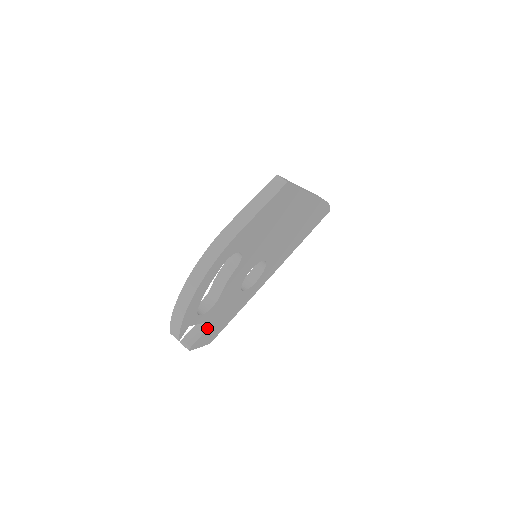
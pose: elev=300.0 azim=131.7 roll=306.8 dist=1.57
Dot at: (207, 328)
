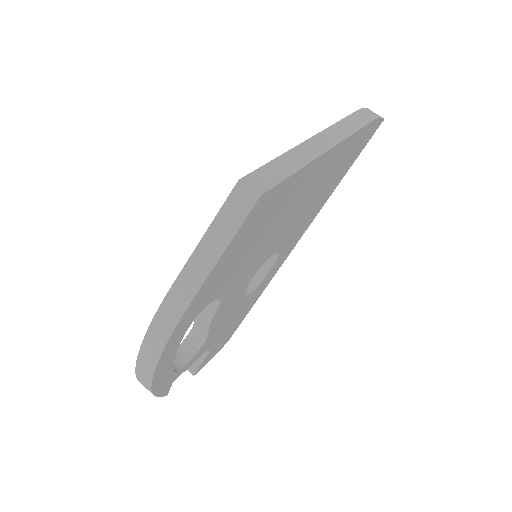
Dot at: (210, 349)
